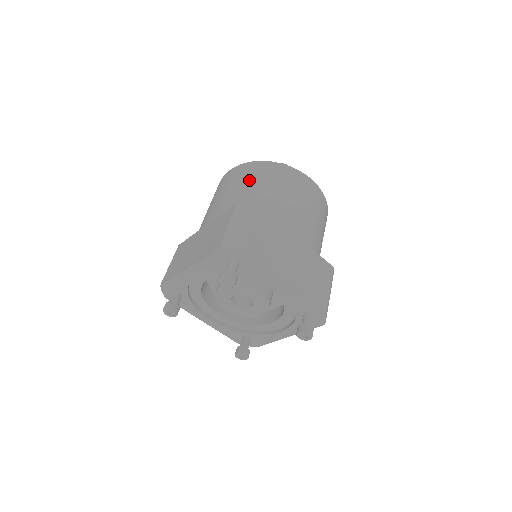
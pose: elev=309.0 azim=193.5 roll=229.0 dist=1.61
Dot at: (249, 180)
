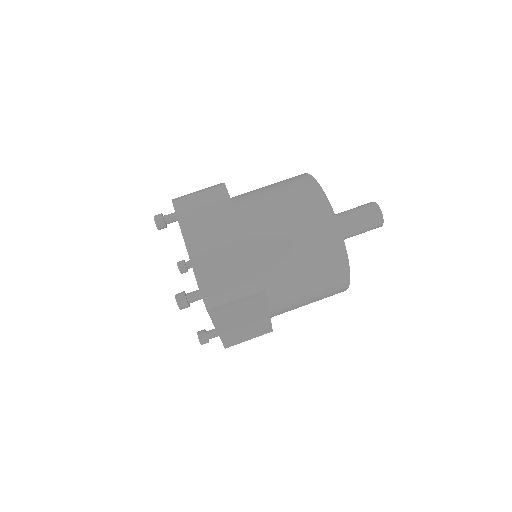
Dot at: (309, 241)
